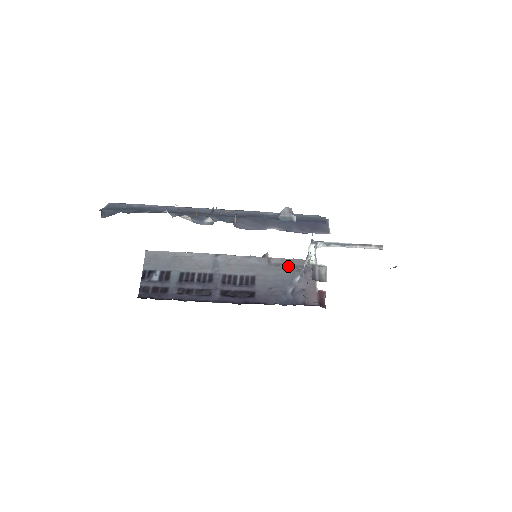
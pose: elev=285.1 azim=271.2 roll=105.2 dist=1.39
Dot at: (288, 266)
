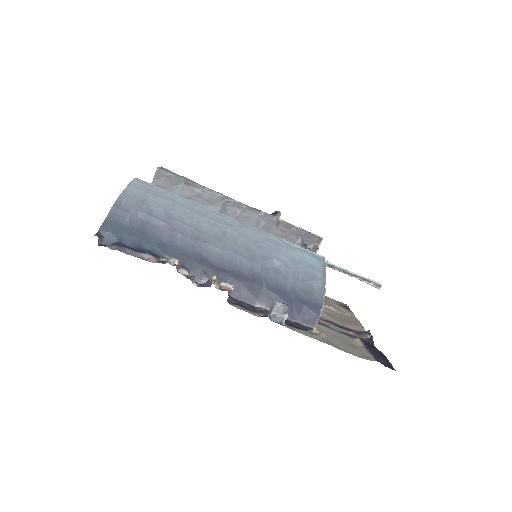
Dot at: (294, 235)
